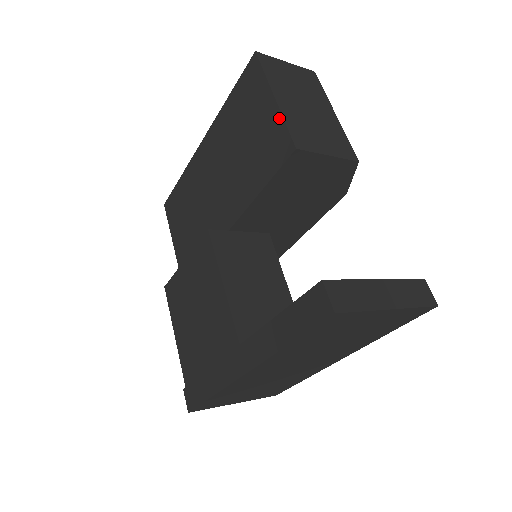
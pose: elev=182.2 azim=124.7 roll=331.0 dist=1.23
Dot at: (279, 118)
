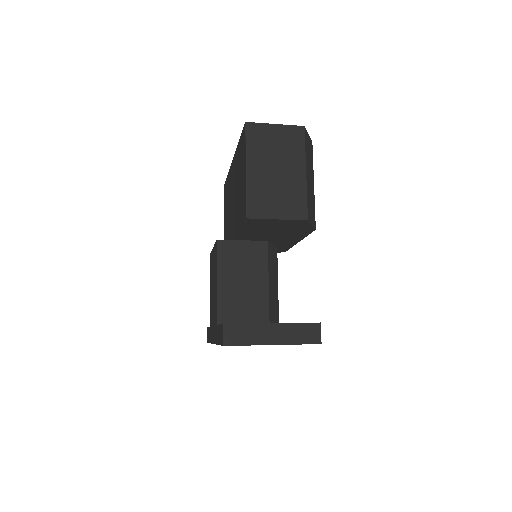
Dot at: (245, 188)
